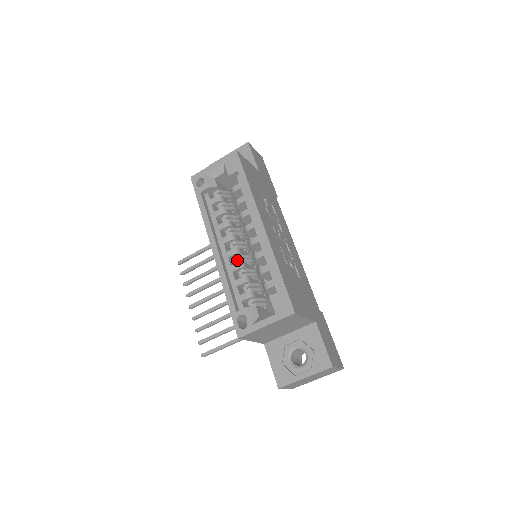
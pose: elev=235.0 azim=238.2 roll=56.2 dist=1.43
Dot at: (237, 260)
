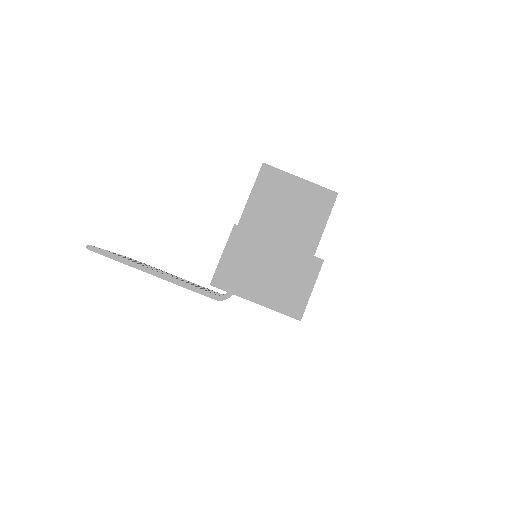
Dot at: occluded
